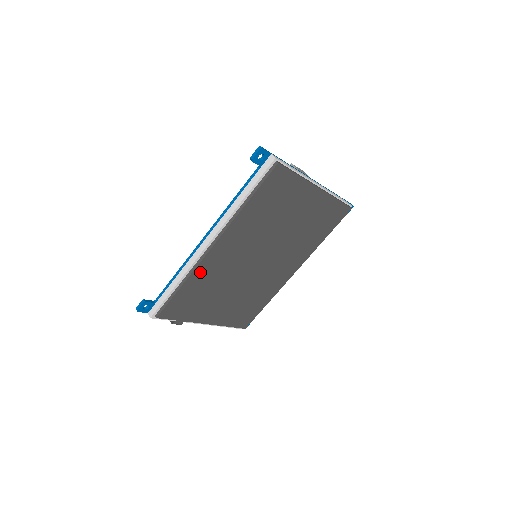
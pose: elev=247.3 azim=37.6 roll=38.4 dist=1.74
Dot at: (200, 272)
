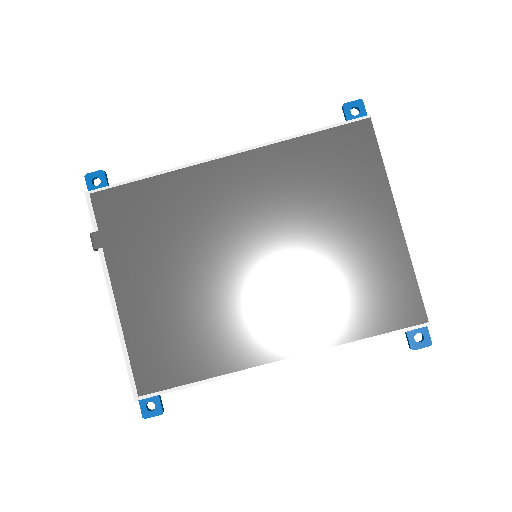
Dot at: (186, 181)
